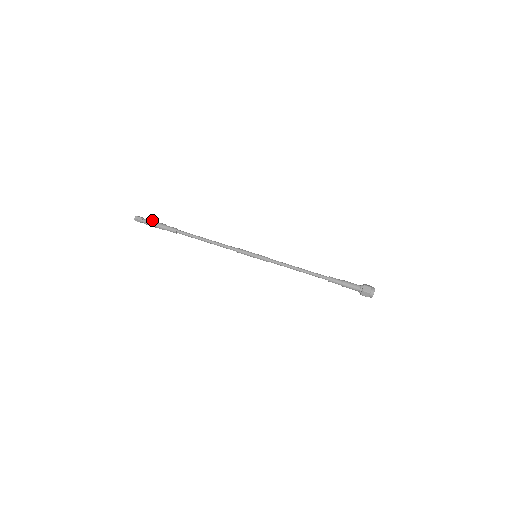
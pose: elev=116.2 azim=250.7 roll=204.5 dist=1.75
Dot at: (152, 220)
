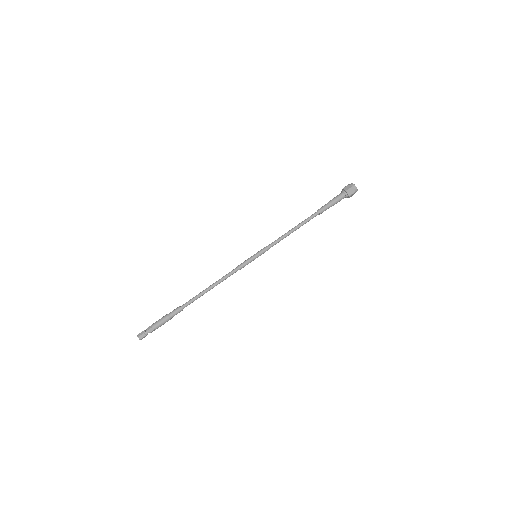
Dot at: (153, 323)
